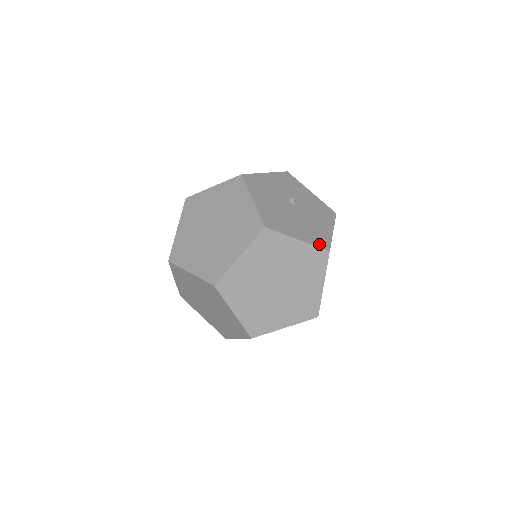
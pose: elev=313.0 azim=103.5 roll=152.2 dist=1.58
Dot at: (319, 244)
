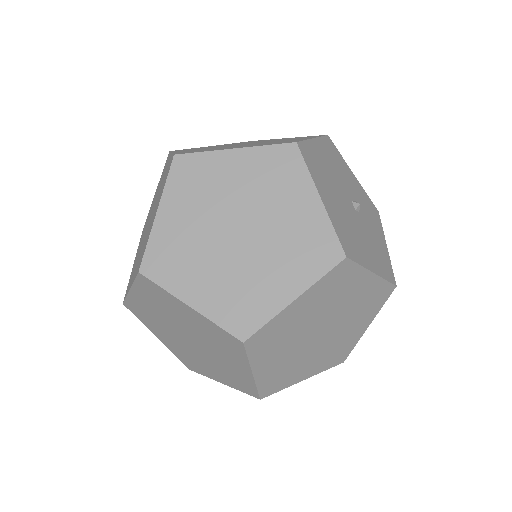
Dot at: (341, 237)
